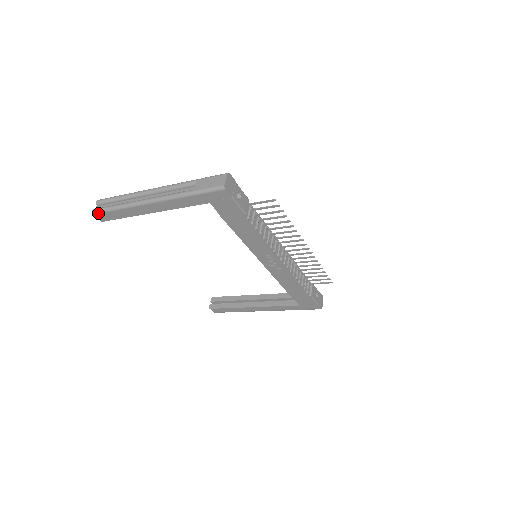
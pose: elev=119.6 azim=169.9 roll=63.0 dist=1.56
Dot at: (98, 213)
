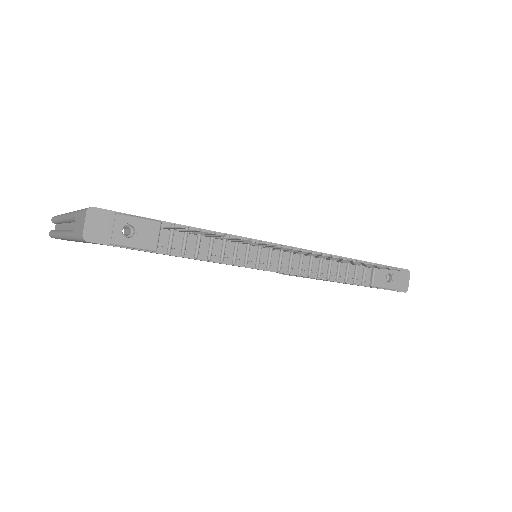
Dot at: occluded
